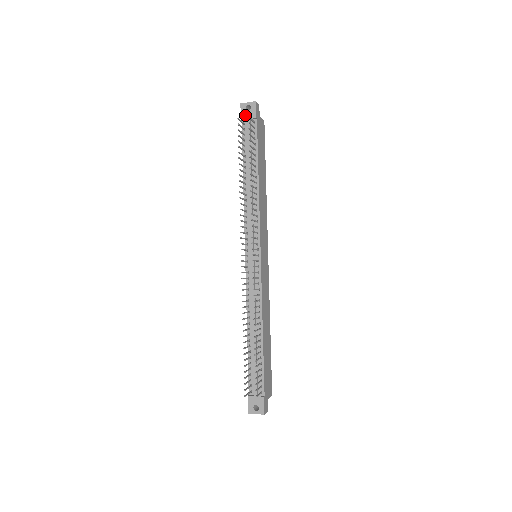
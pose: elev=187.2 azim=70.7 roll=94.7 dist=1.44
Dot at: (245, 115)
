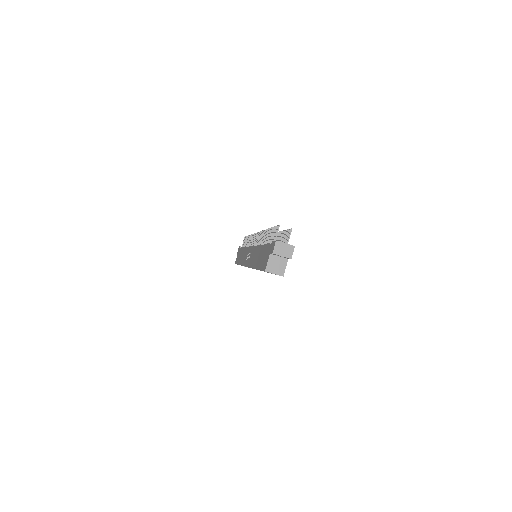
Dot at: occluded
